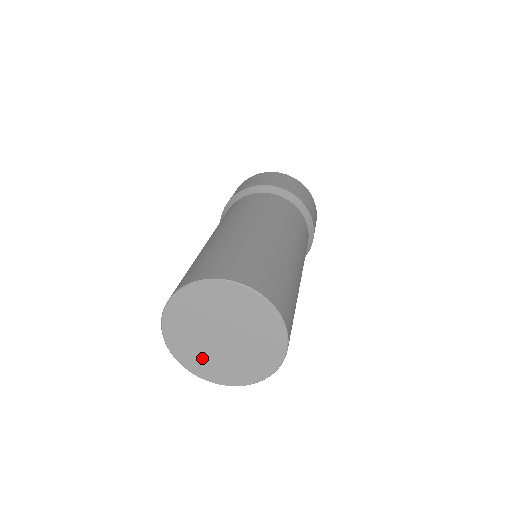
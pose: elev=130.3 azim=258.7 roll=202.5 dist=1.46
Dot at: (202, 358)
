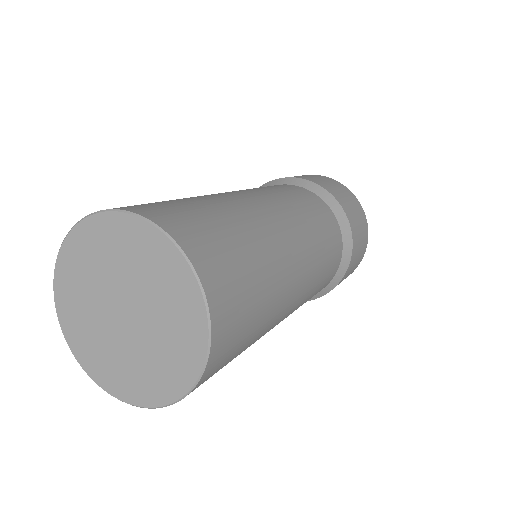
Dot at: (85, 324)
